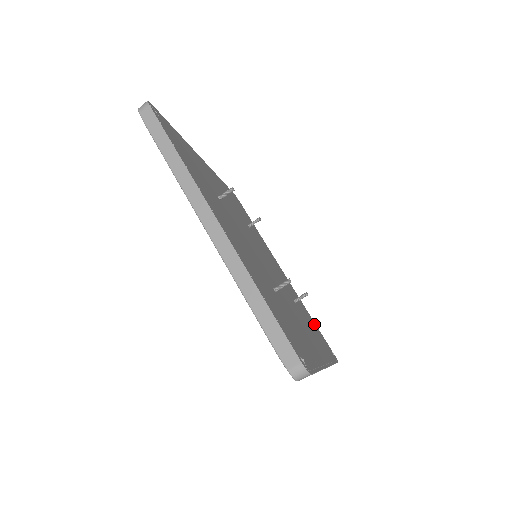
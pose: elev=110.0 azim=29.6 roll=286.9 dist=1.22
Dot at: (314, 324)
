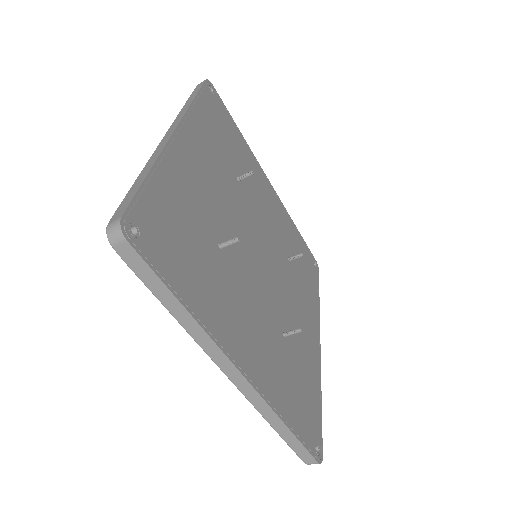
Dot at: (314, 401)
